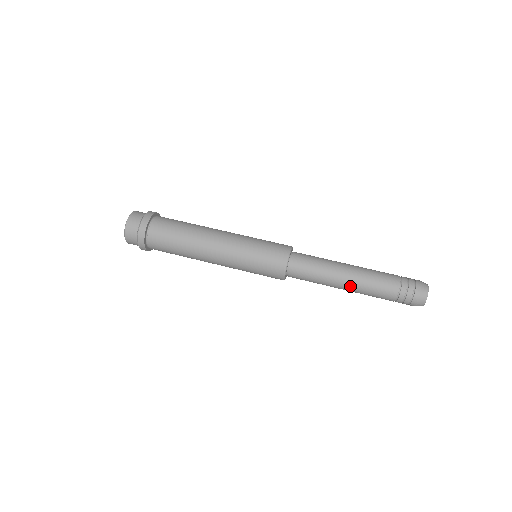
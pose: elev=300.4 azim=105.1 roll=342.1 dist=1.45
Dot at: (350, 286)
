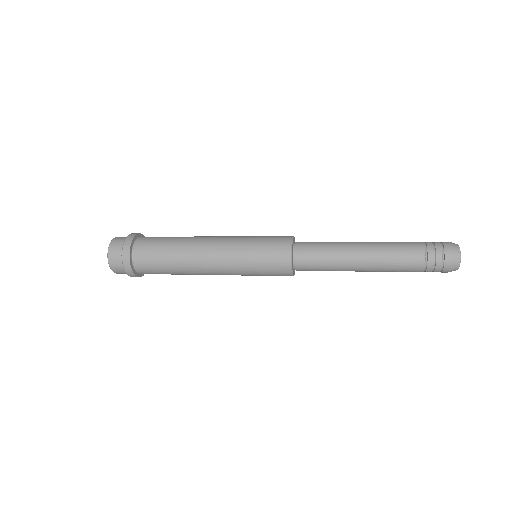
Dot at: (368, 243)
